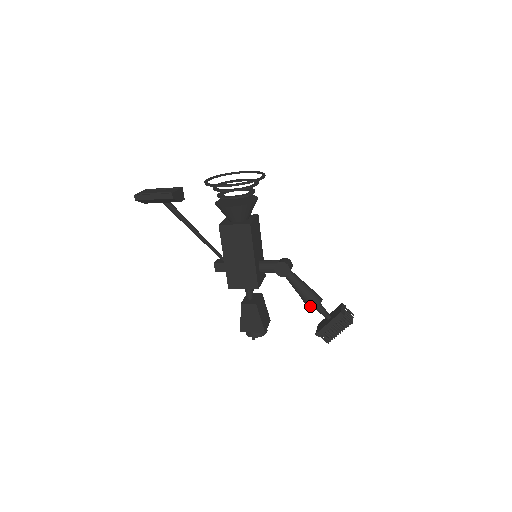
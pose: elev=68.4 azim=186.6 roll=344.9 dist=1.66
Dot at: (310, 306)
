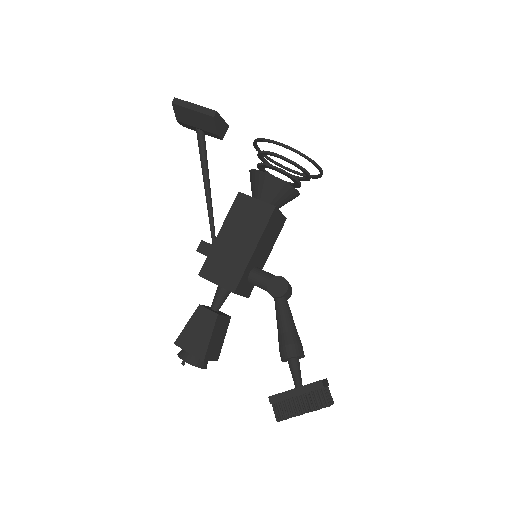
Dot at: (285, 352)
